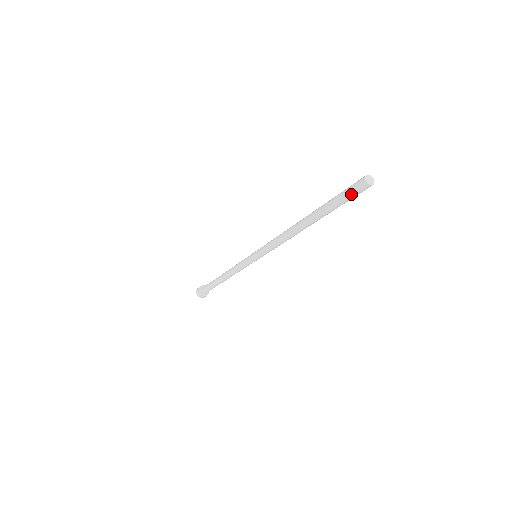
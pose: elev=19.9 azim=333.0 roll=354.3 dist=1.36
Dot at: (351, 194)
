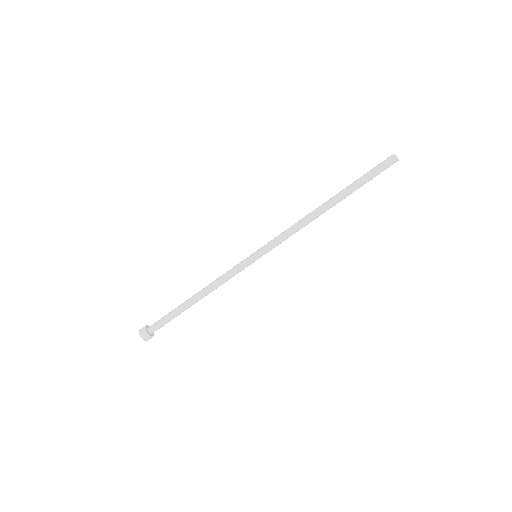
Dot at: (379, 165)
